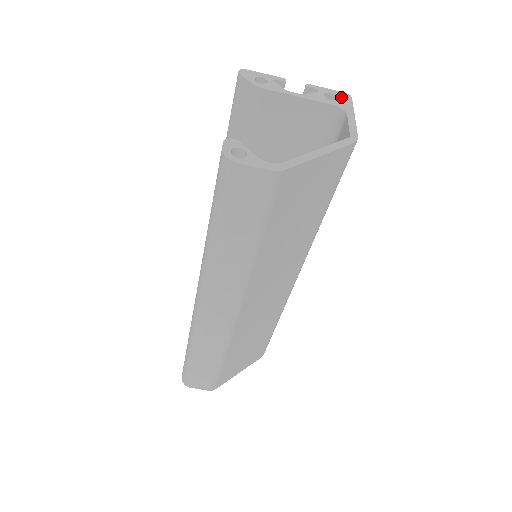
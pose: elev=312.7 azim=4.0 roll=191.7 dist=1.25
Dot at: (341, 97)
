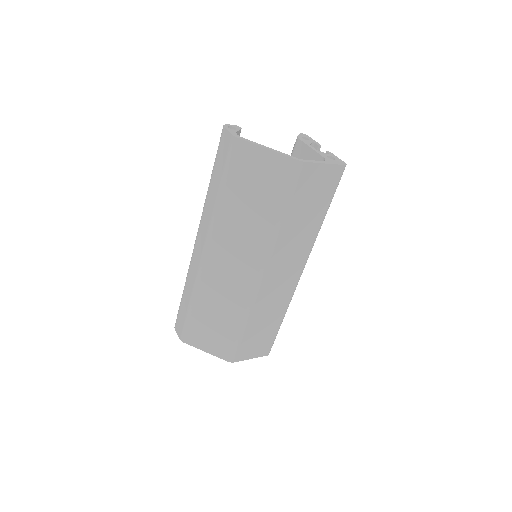
Dot at: (338, 161)
